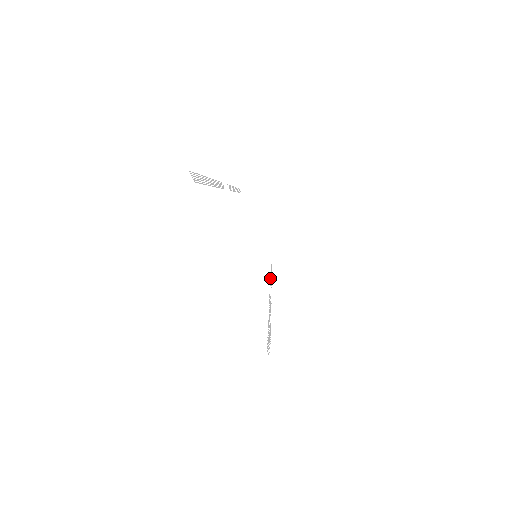
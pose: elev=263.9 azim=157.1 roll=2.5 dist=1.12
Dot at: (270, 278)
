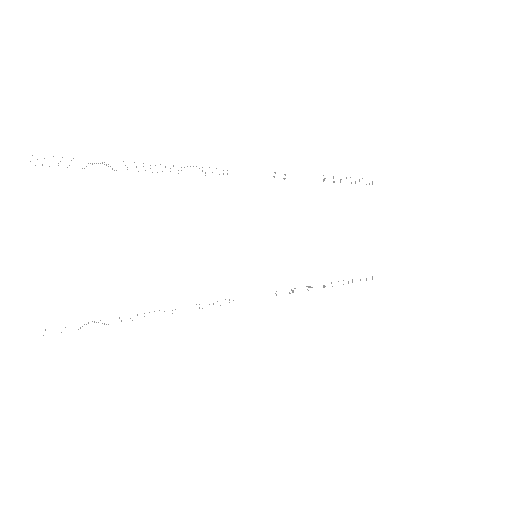
Dot at: occluded
